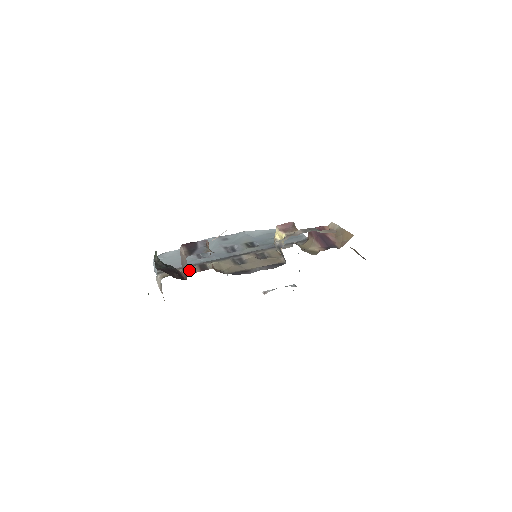
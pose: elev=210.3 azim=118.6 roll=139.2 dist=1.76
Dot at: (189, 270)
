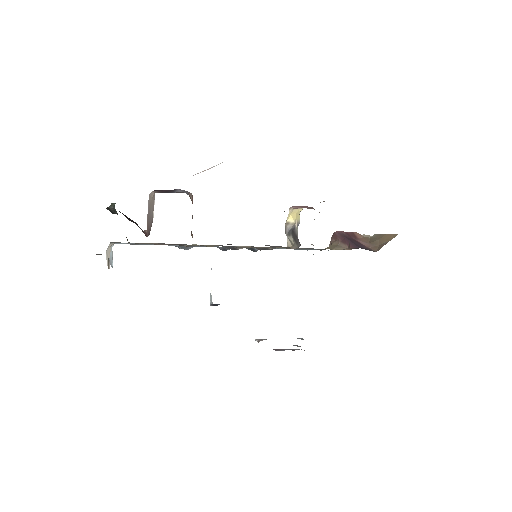
Dot at: (157, 243)
